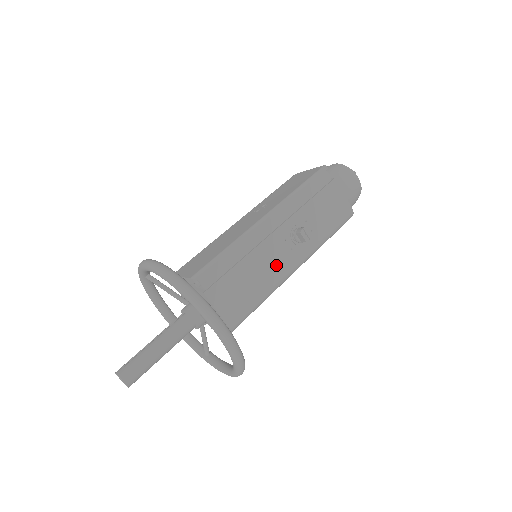
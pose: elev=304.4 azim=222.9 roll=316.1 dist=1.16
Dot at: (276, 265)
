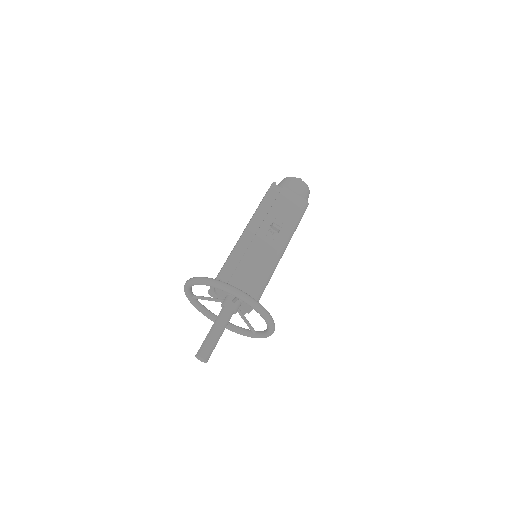
Dot at: (267, 252)
